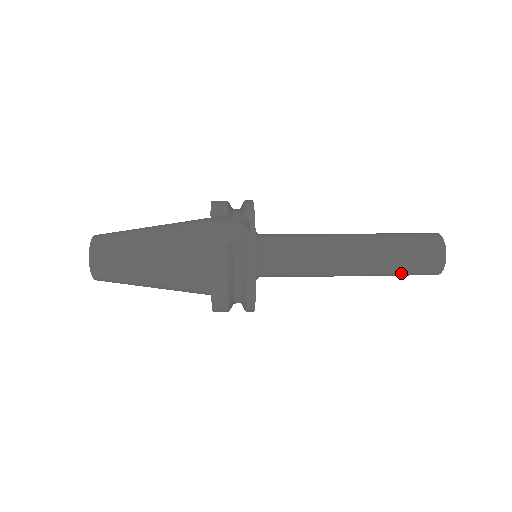
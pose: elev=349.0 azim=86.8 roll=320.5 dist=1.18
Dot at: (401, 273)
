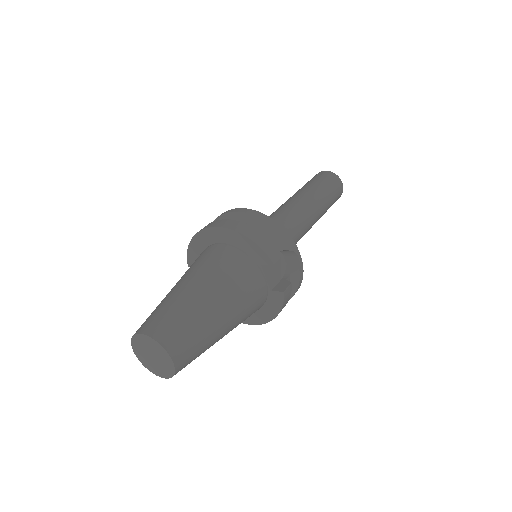
Dot at: occluded
